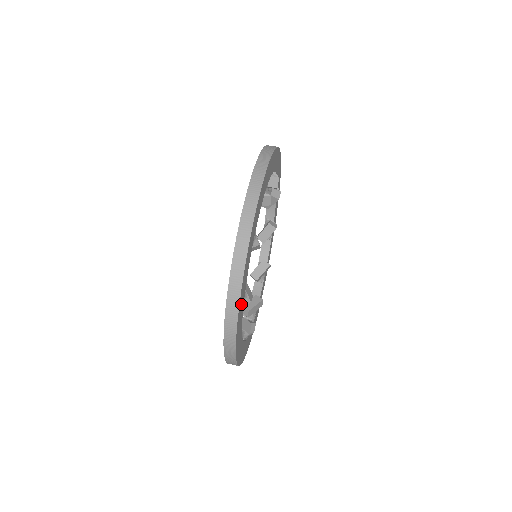
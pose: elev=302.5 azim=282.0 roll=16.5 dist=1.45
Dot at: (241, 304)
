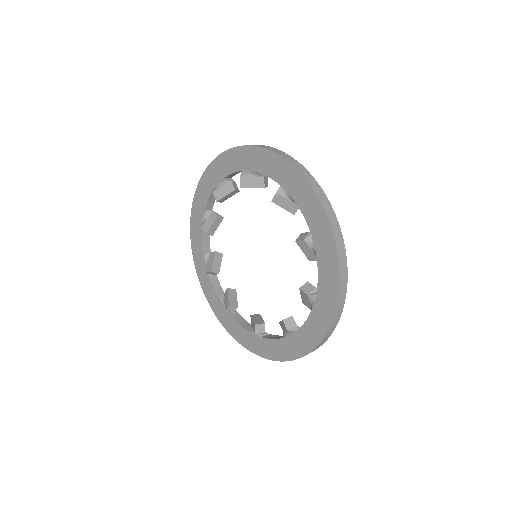
Dot at: occluded
